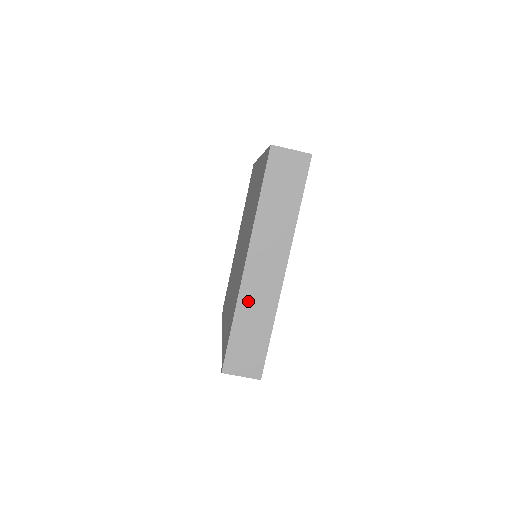
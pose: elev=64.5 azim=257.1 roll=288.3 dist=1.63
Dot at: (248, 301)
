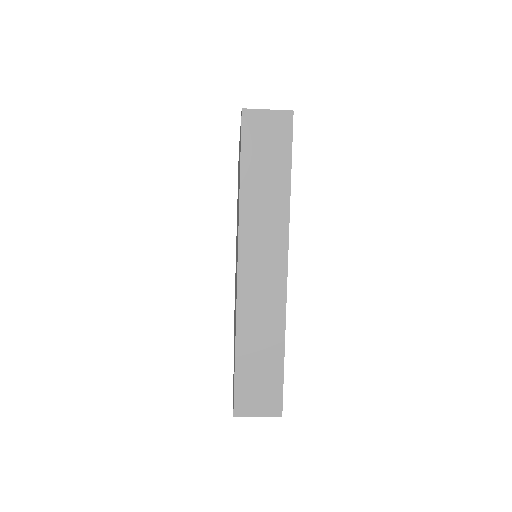
Dot at: occluded
